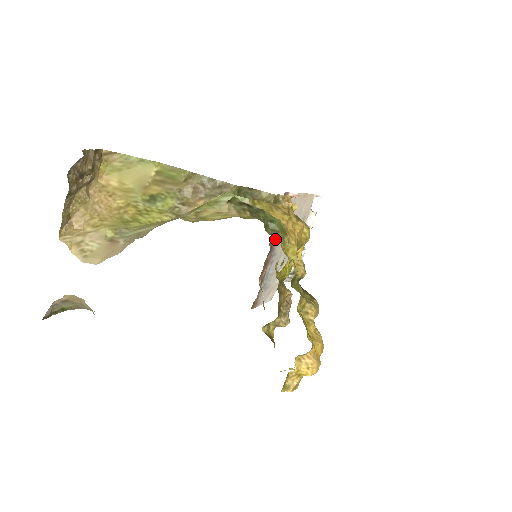
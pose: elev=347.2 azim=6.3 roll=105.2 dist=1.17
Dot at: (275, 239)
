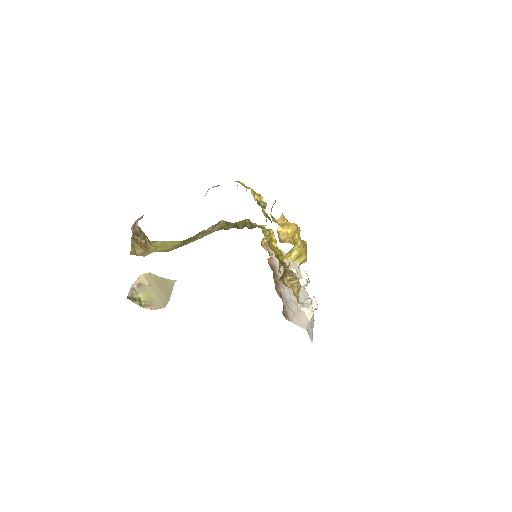
Dot at: (274, 269)
